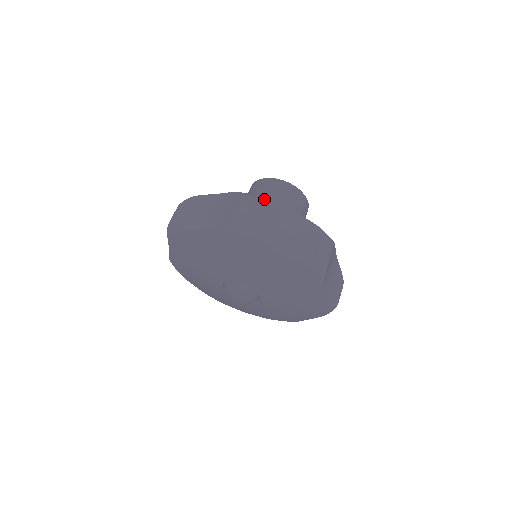
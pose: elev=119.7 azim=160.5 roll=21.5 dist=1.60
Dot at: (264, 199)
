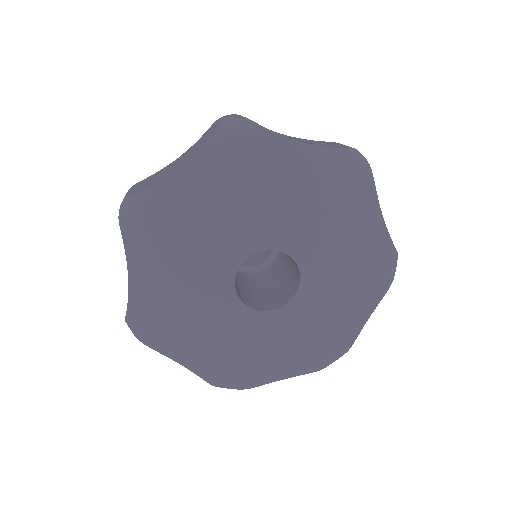
Dot at: occluded
